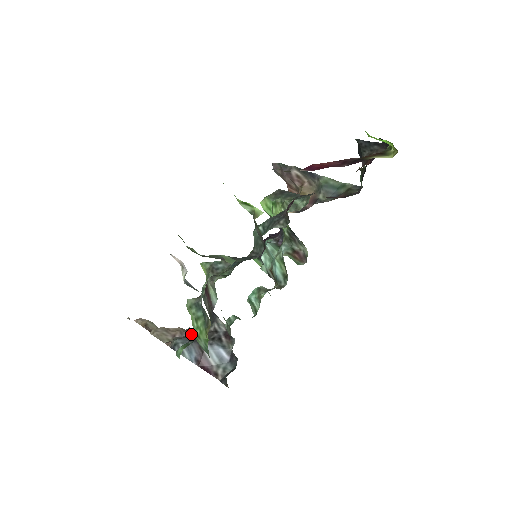
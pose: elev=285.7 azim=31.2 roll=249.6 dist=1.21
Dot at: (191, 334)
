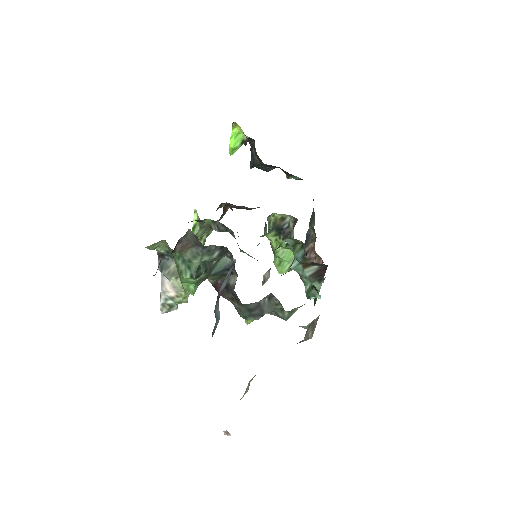
Dot at: occluded
